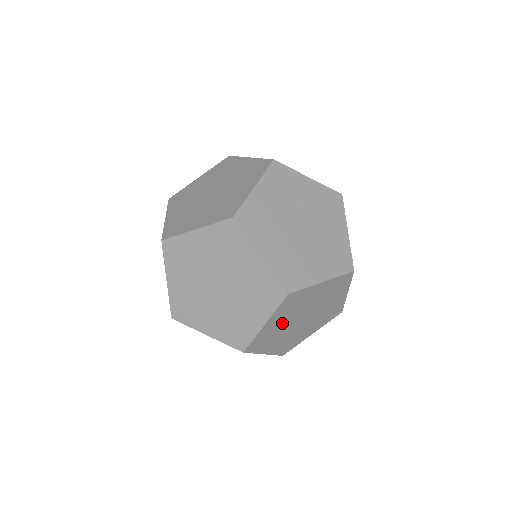
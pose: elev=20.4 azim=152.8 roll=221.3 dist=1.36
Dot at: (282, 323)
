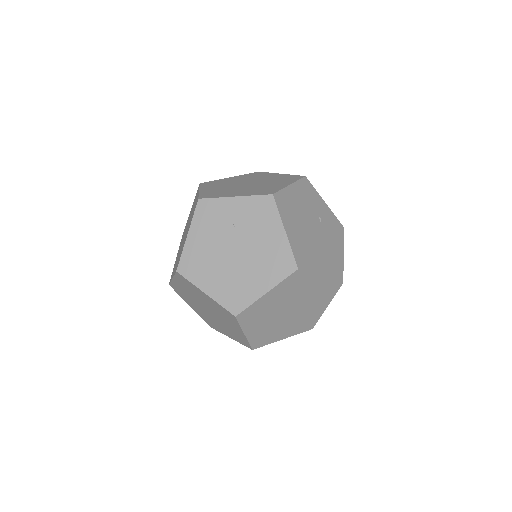
Dot at: (266, 324)
